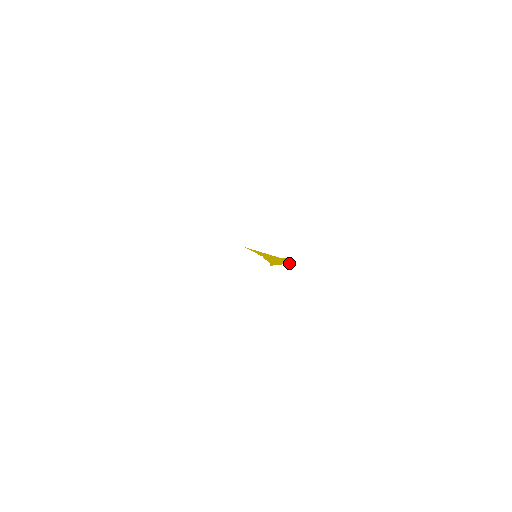
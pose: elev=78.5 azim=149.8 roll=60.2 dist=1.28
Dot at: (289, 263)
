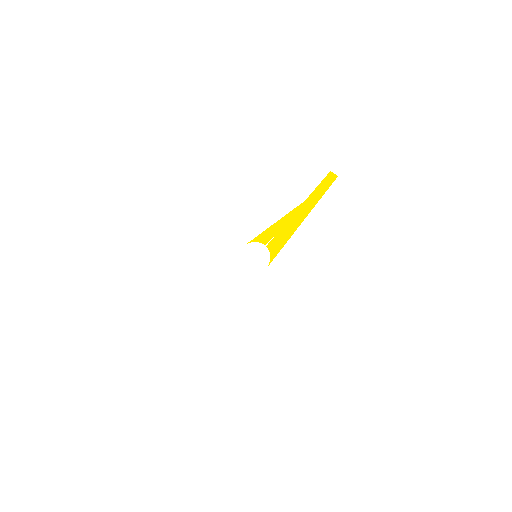
Dot at: (315, 204)
